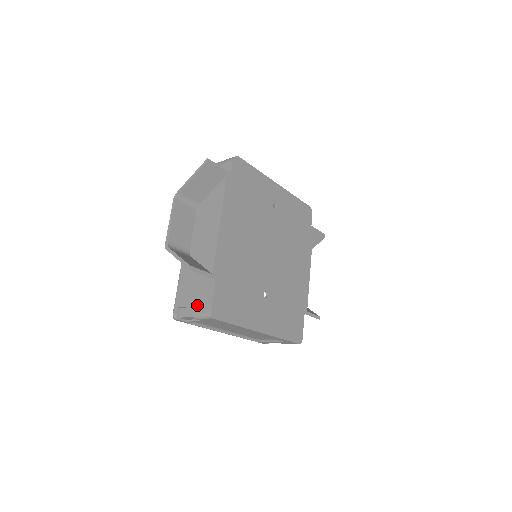
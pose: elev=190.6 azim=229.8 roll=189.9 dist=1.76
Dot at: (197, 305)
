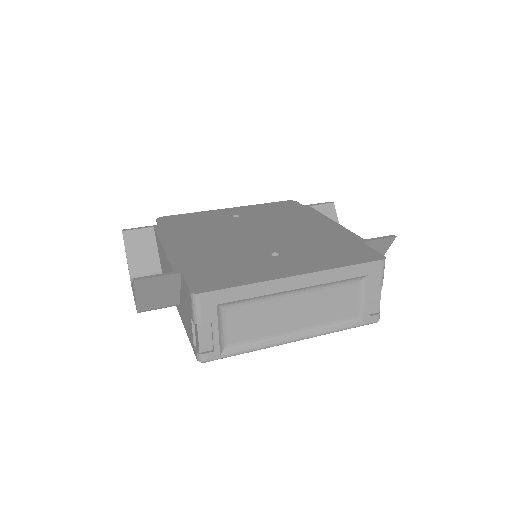
Dot at: (190, 312)
